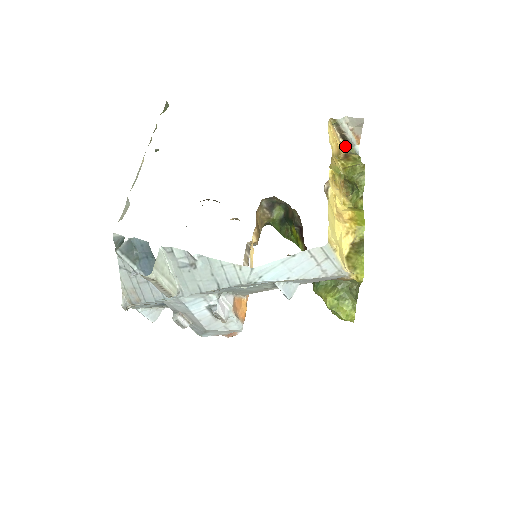
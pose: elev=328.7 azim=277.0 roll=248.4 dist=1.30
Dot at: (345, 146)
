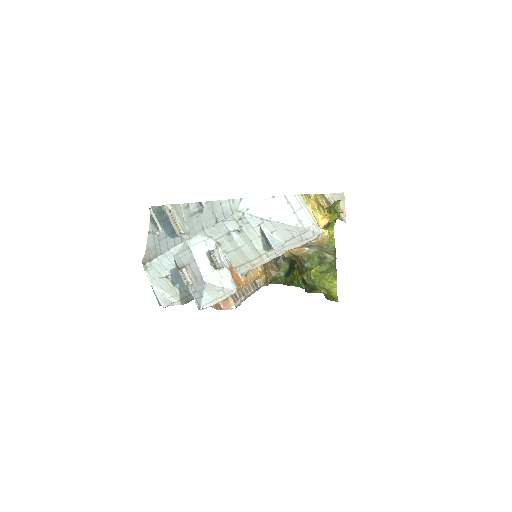
Dot at: occluded
